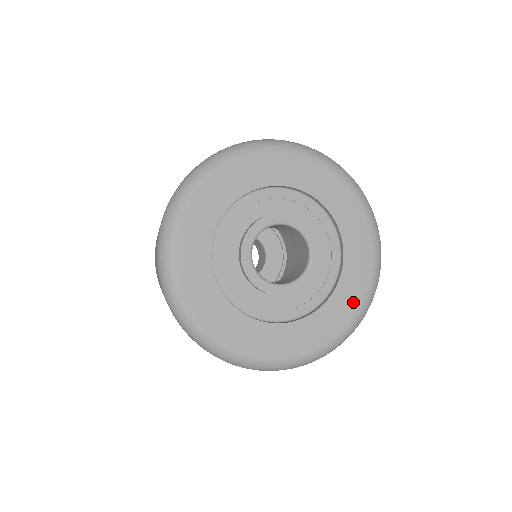
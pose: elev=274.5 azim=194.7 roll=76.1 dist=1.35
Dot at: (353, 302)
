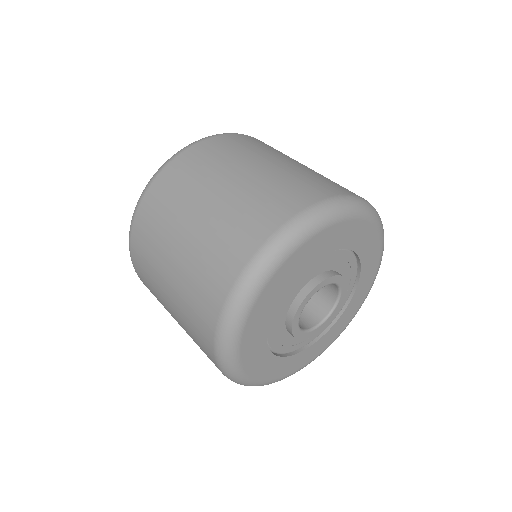
Dot at: (370, 281)
